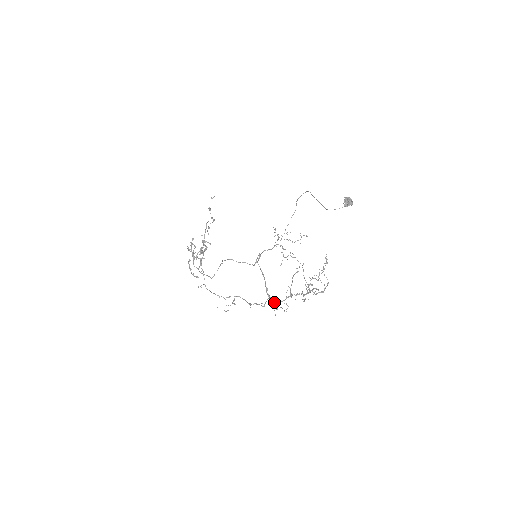
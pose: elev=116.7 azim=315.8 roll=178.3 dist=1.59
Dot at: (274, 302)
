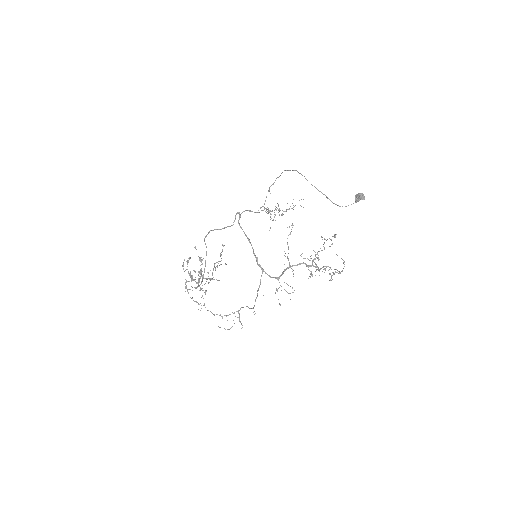
Dot at: (269, 276)
